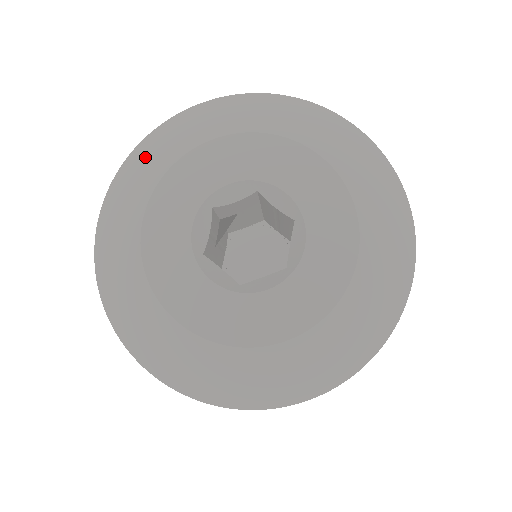
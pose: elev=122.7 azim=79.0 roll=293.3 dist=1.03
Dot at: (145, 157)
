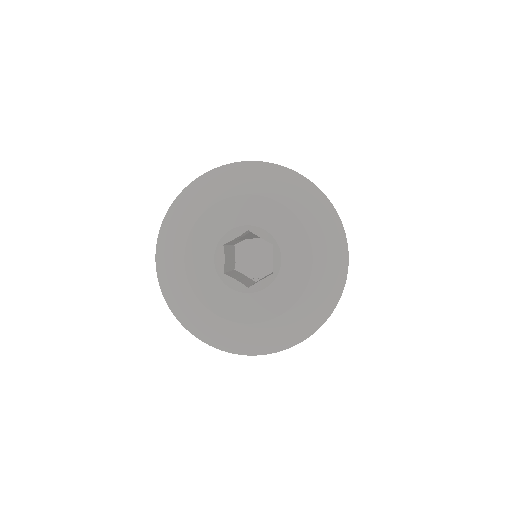
Dot at: (247, 173)
